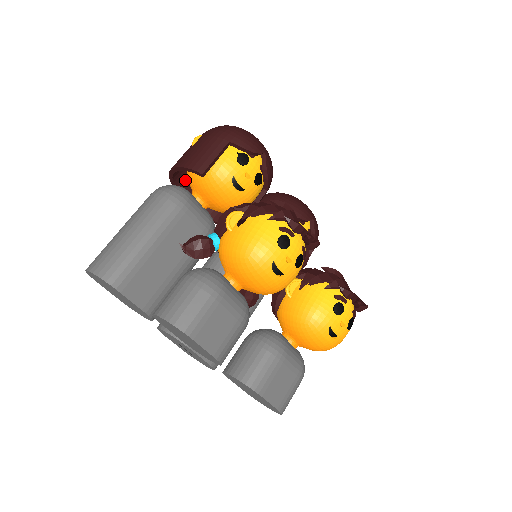
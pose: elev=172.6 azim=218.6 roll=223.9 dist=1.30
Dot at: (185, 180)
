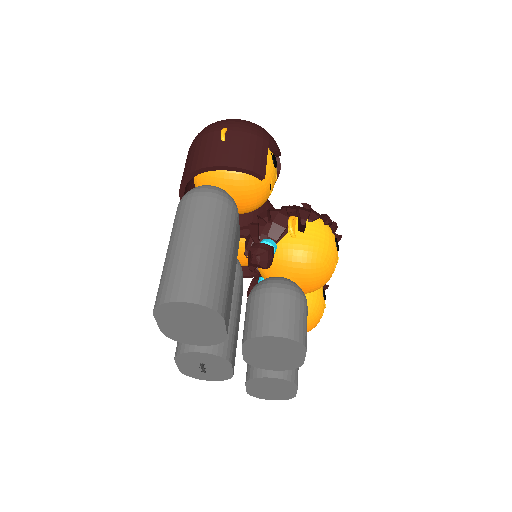
Dot at: occluded
